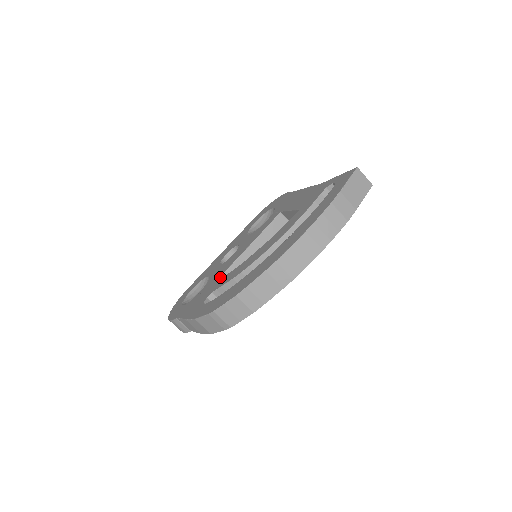
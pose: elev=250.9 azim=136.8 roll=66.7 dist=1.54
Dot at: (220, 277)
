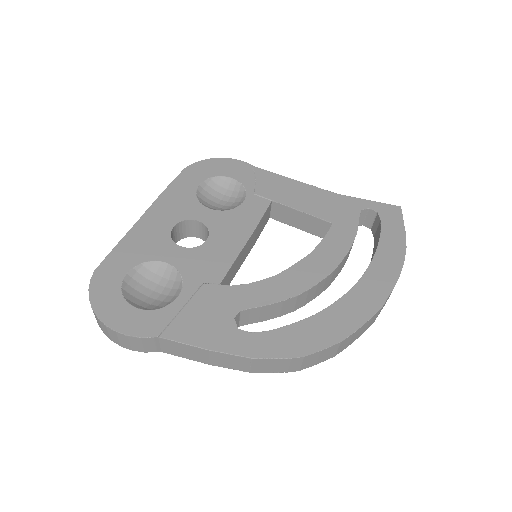
Dot at: (222, 280)
